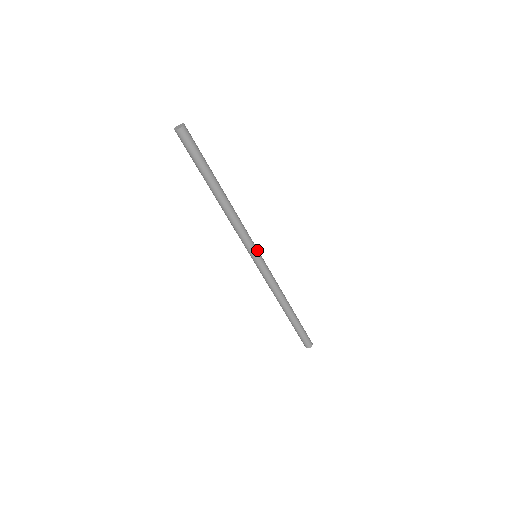
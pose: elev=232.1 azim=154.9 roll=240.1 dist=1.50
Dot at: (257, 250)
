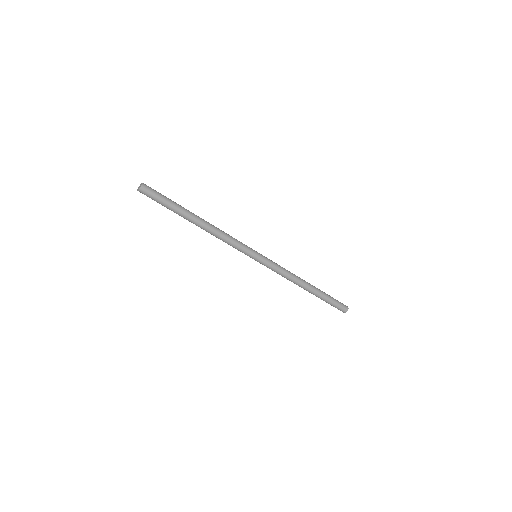
Dot at: (253, 254)
